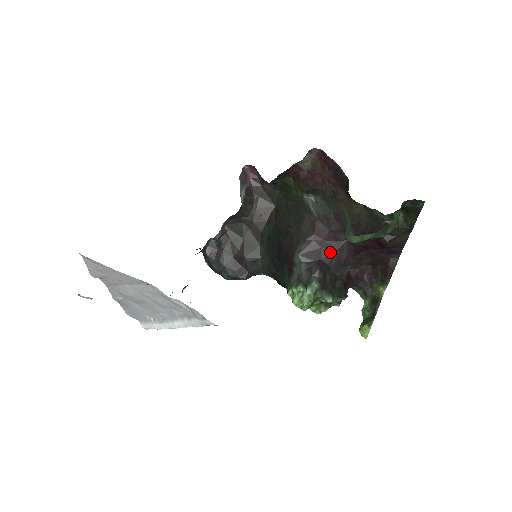
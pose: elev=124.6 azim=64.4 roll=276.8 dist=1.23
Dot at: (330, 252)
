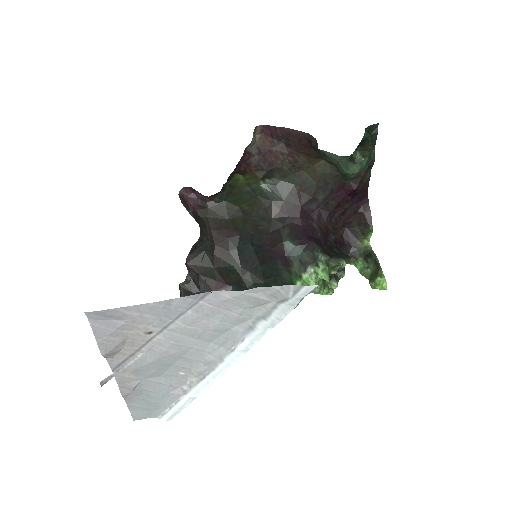
Dot at: (311, 226)
